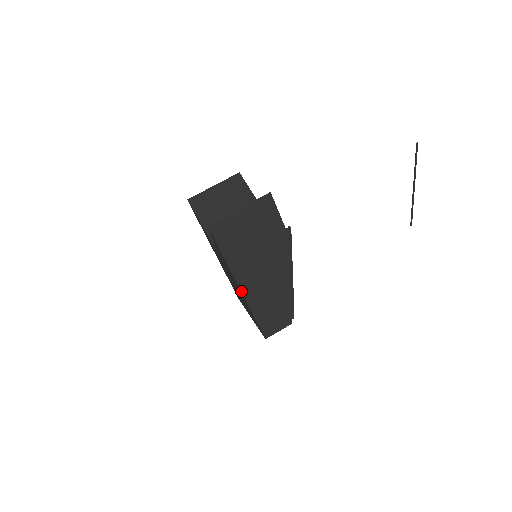
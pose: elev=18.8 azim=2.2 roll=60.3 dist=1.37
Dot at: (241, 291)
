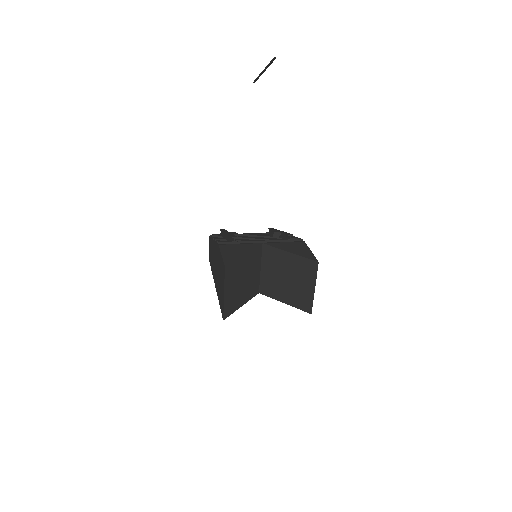
Dot at: occluded
